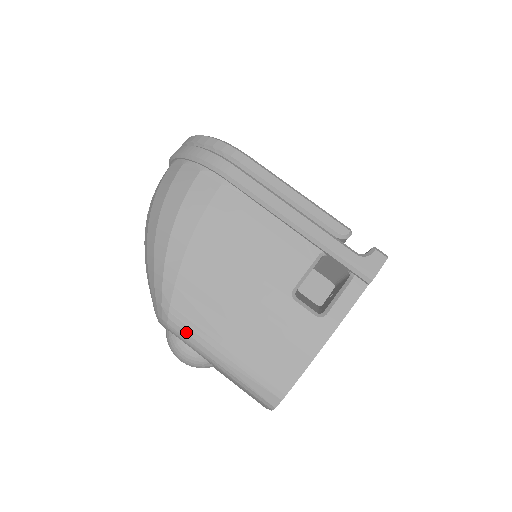
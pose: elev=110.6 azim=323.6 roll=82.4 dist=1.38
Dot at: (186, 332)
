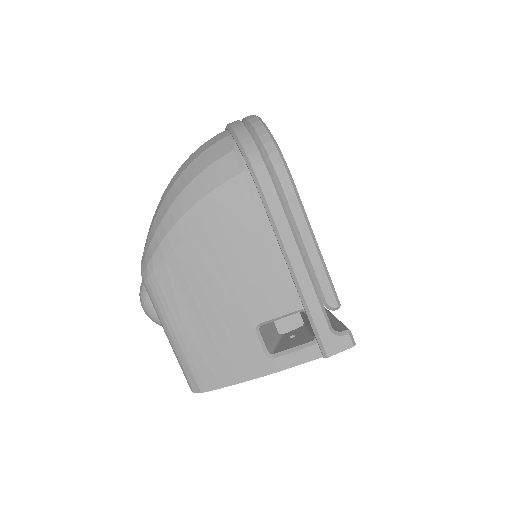
Dot at: (155, 299)
